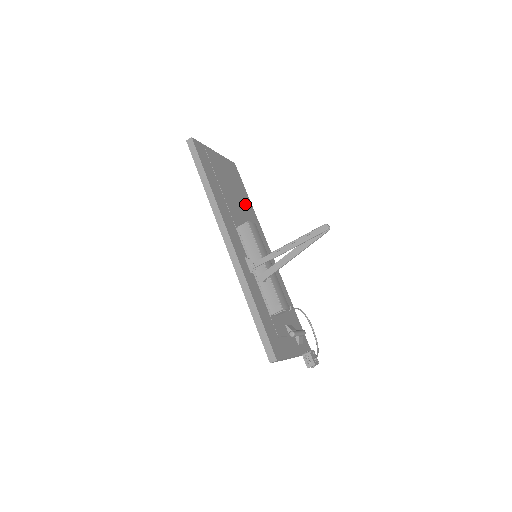
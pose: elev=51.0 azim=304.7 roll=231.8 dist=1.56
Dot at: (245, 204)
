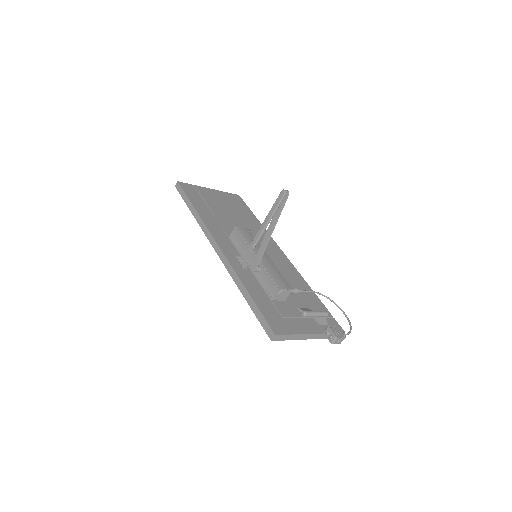
Dot at: (248, 221)
